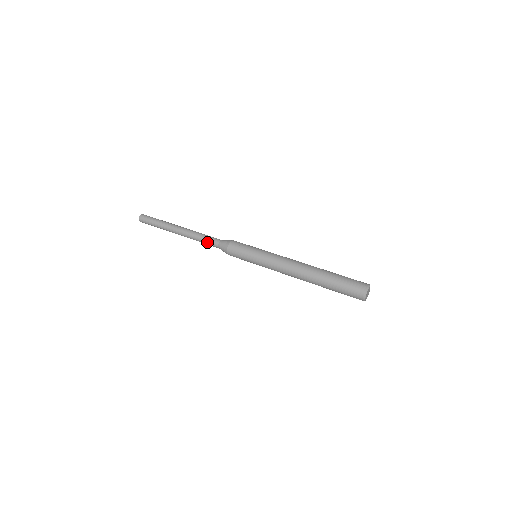
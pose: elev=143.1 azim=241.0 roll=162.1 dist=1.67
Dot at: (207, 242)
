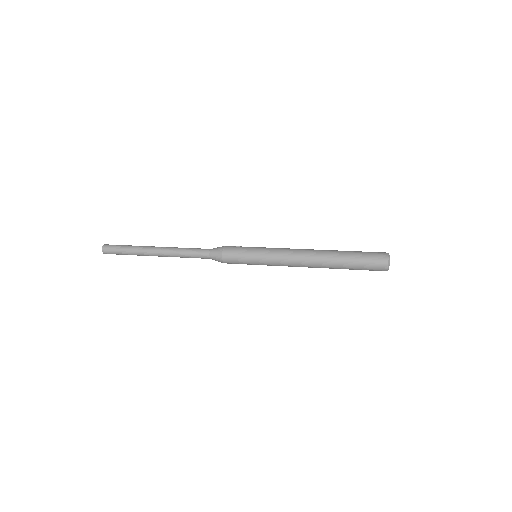
Dot at: (195, 252)
